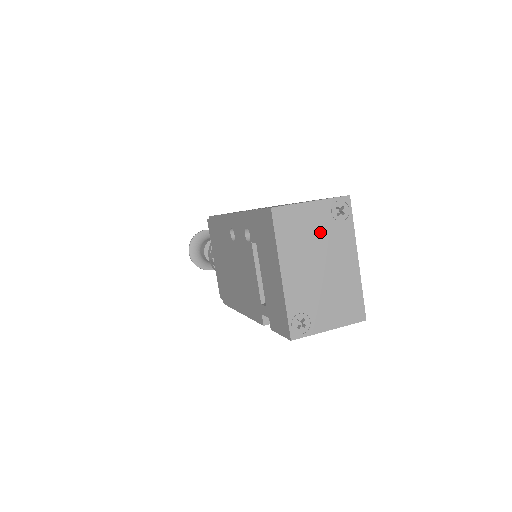
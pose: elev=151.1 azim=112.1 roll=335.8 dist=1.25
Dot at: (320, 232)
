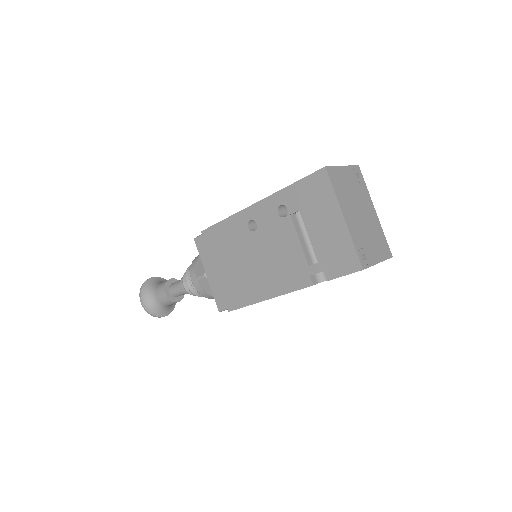
Dot at: (353, 189)
